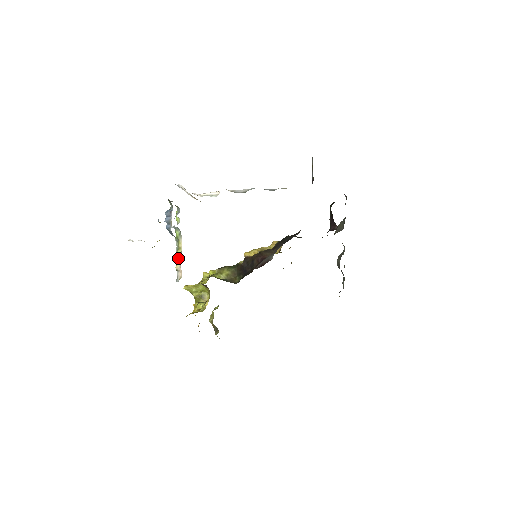
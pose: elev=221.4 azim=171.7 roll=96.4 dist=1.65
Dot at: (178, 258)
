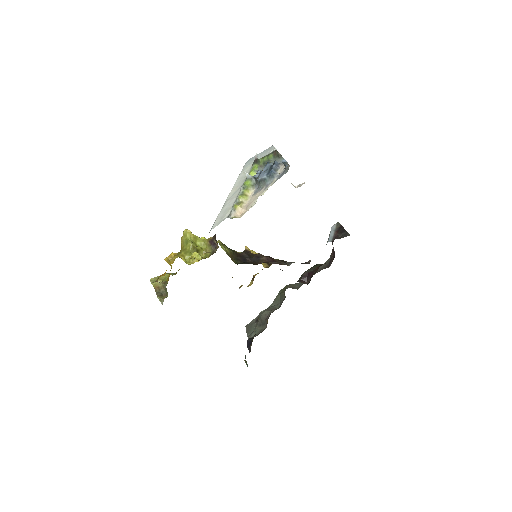
Dot at: (240, 201)
